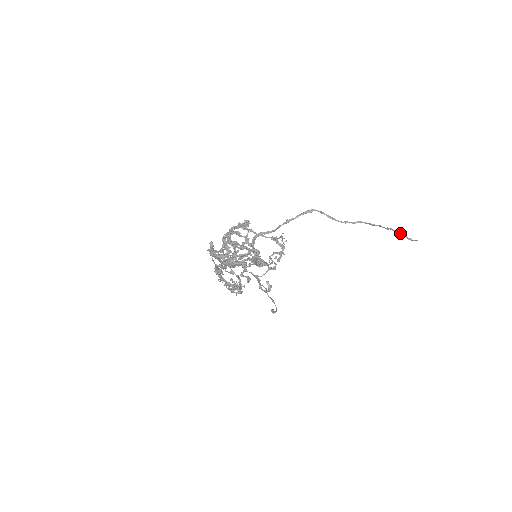
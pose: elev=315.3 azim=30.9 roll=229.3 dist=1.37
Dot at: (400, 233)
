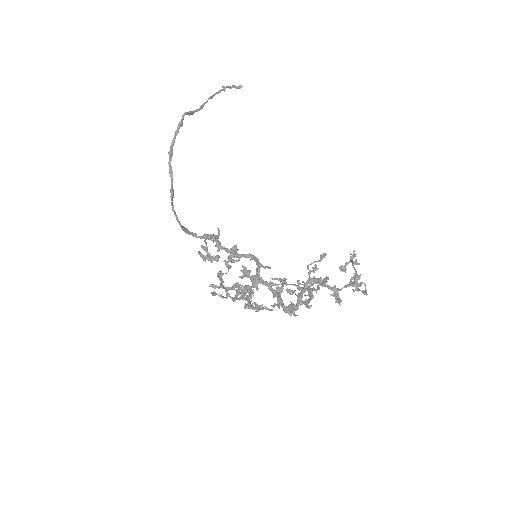
Dot at: (232, 87)
